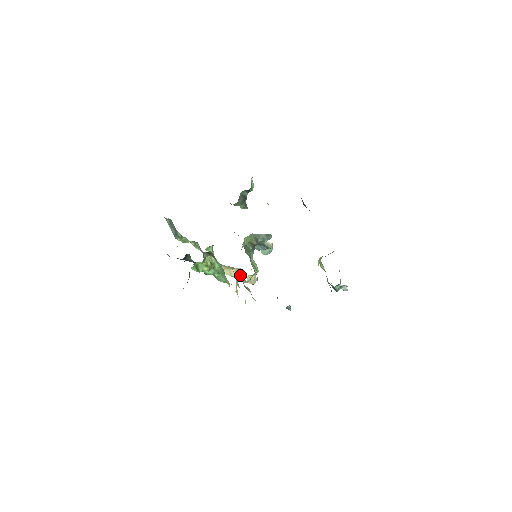
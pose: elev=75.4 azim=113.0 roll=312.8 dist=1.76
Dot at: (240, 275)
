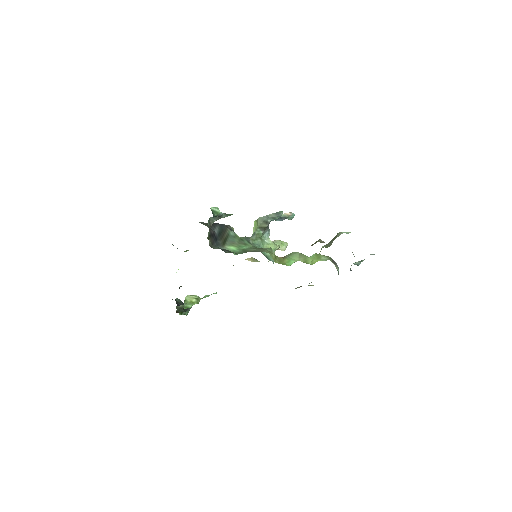
Dot at: (257, 260)
